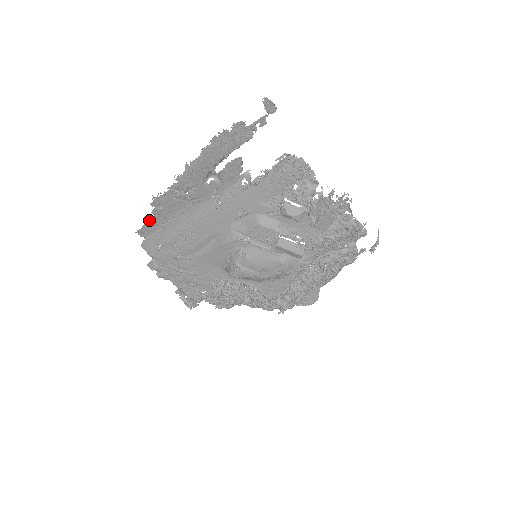
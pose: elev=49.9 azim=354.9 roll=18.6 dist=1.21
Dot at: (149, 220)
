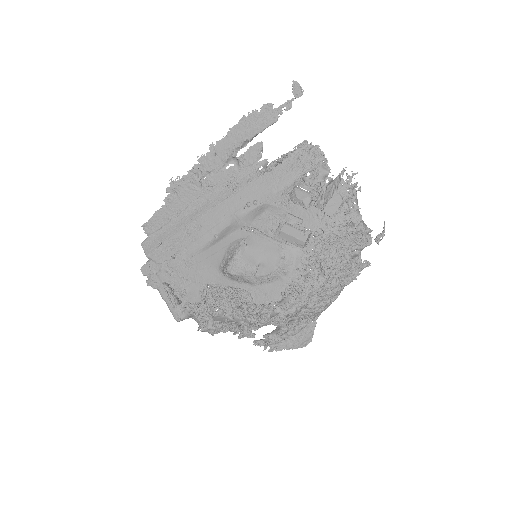
Dot at: (159, 210)
